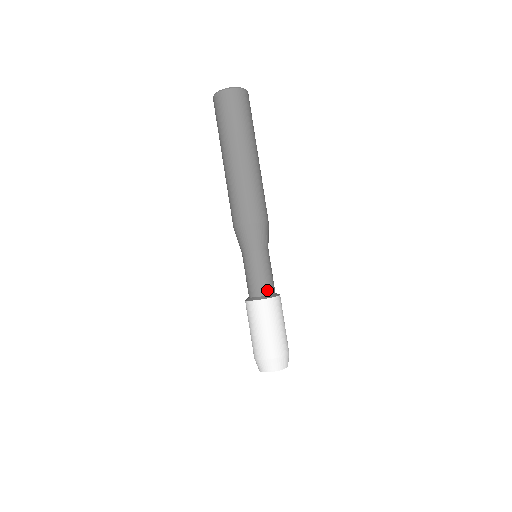
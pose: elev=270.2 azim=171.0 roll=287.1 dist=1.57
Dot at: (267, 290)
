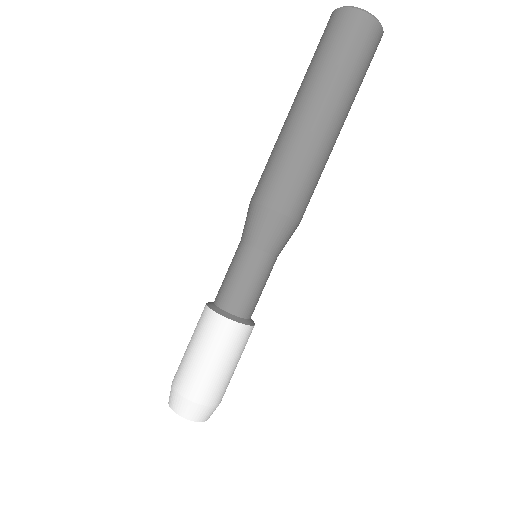
Dot at: (240, 309)
